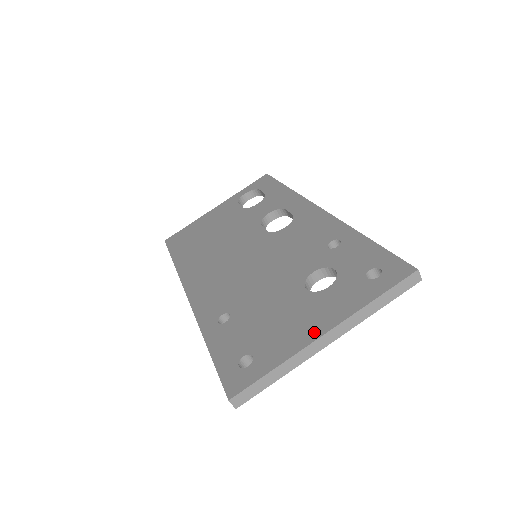
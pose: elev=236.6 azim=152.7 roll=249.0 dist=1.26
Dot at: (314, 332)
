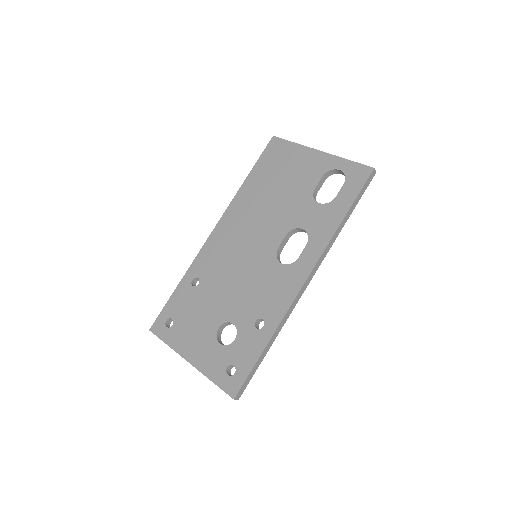
Dot at: (188, 354)
